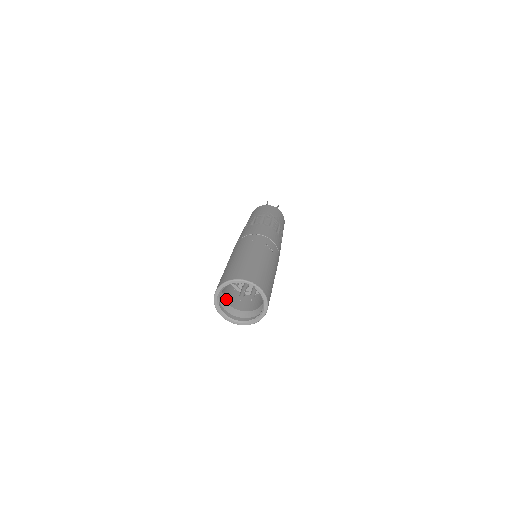
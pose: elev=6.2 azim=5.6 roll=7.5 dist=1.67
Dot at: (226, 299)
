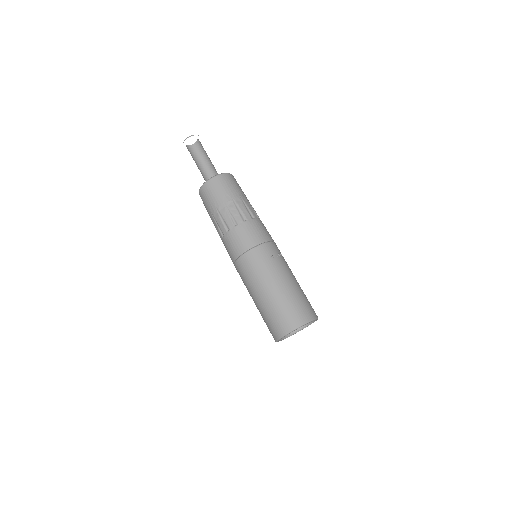
Dot at: occluded
